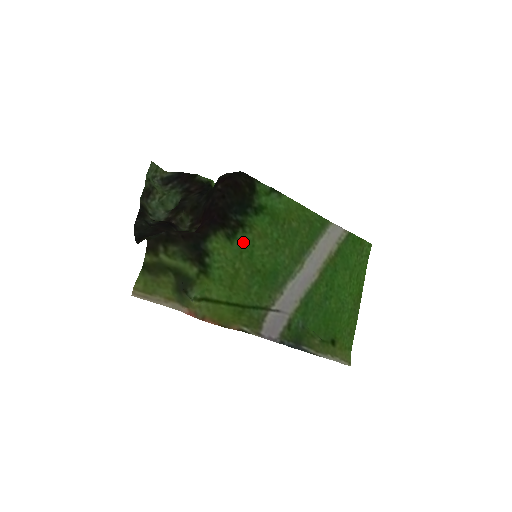
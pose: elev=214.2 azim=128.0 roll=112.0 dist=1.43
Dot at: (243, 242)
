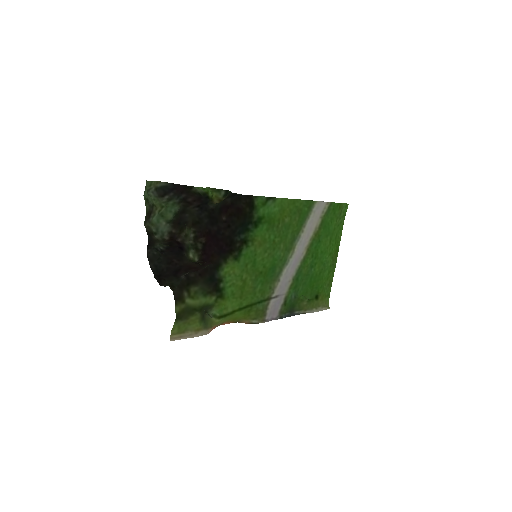
Dot at: (247, 255)
